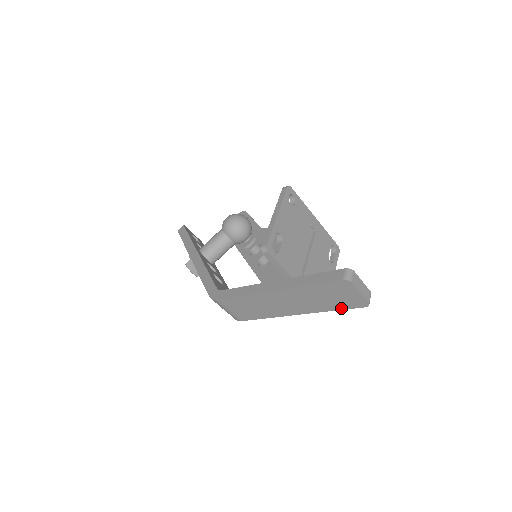
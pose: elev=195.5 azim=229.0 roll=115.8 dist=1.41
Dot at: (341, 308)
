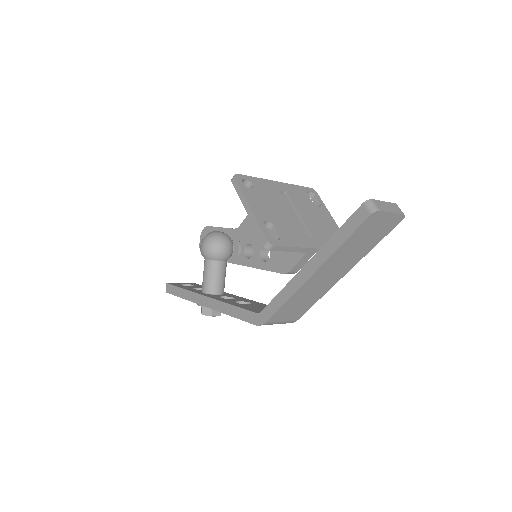
Dot at: (381, 238)
